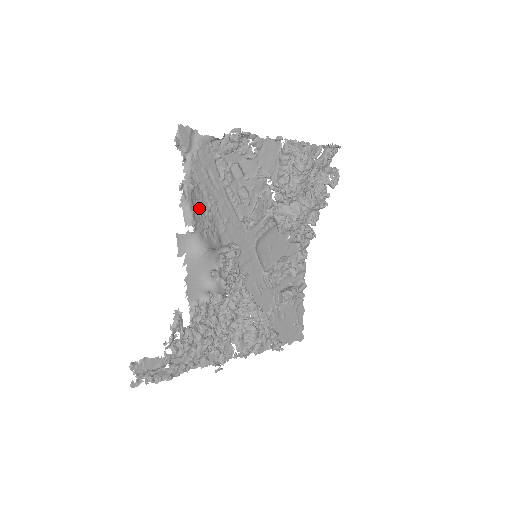
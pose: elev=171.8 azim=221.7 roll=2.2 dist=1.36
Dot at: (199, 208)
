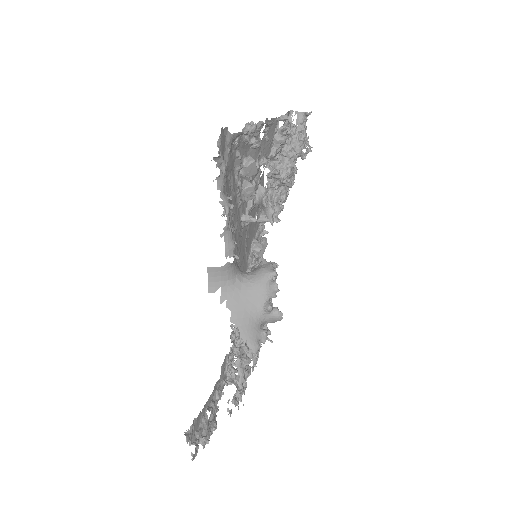
Dot at: occluded
